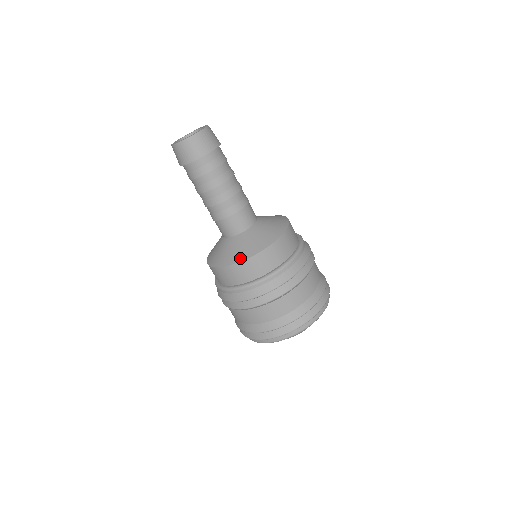
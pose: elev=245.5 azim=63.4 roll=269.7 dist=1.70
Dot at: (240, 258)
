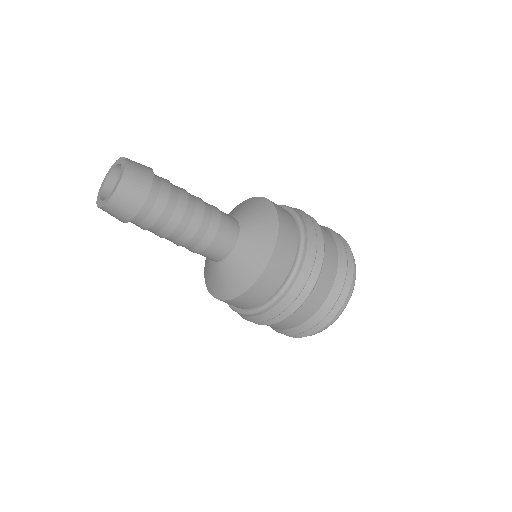
Dot at: (231, 294)
